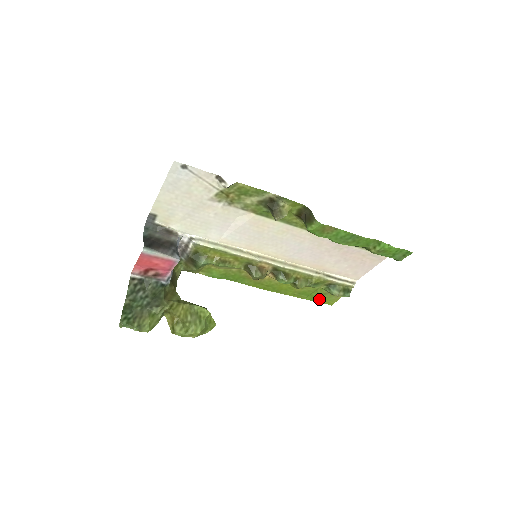
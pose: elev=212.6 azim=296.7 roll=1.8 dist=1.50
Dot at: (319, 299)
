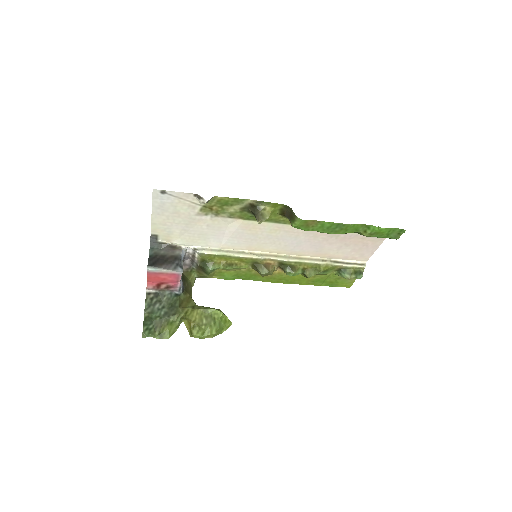
Dot at: (335, 284)
